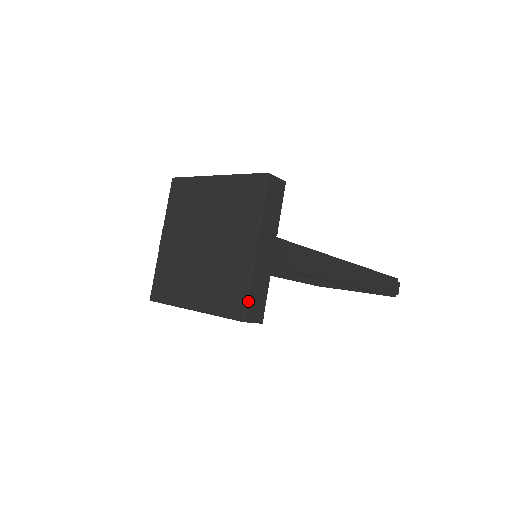
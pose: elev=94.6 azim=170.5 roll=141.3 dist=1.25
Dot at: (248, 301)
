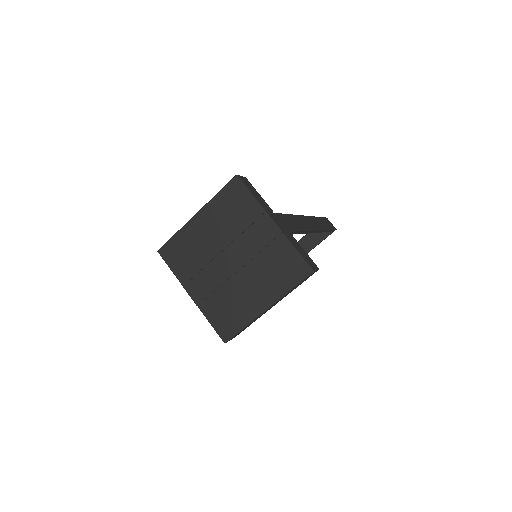
Dot at: (303, 258)
